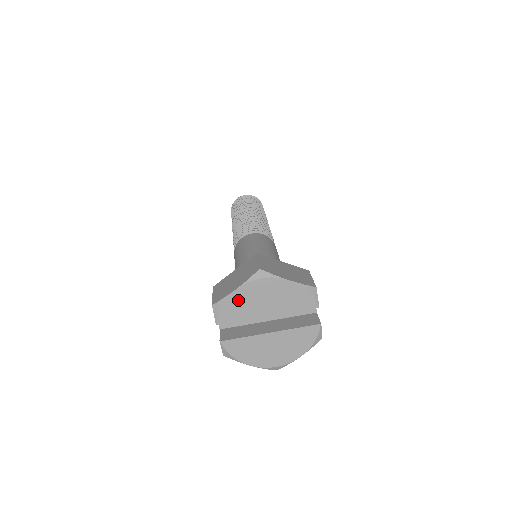
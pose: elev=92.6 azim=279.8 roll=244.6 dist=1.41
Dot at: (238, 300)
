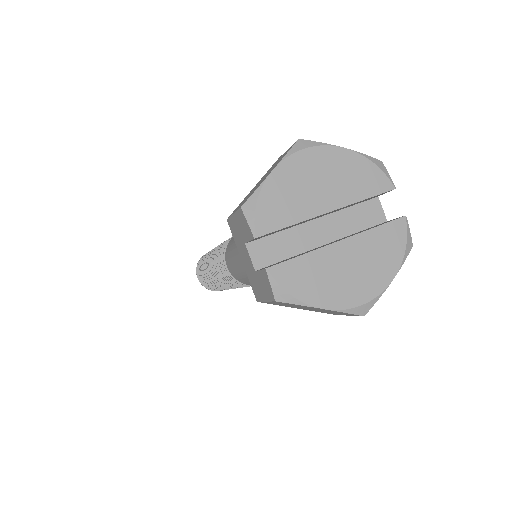
Dot at: (280, 188)
